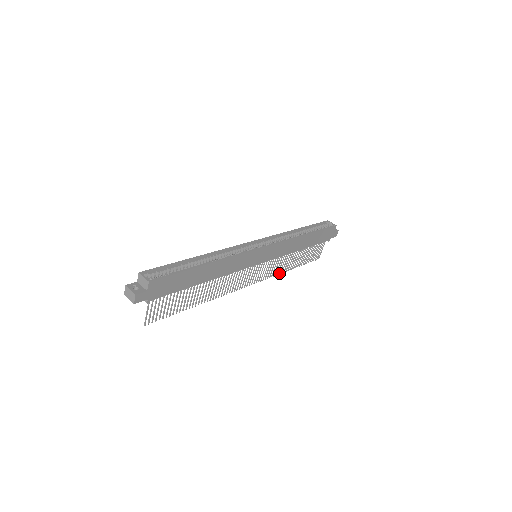
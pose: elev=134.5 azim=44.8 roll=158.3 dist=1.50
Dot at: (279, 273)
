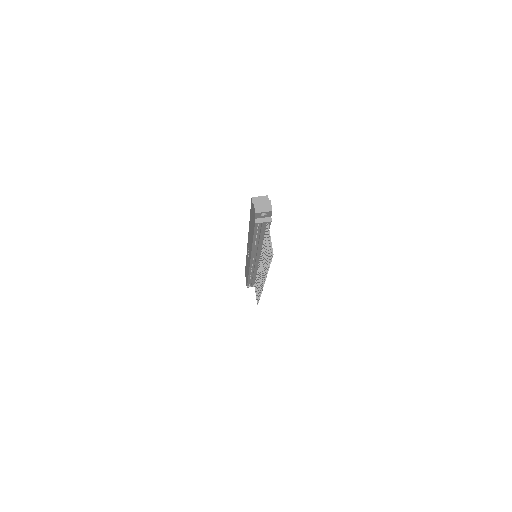
Dot at: (260, 294)
